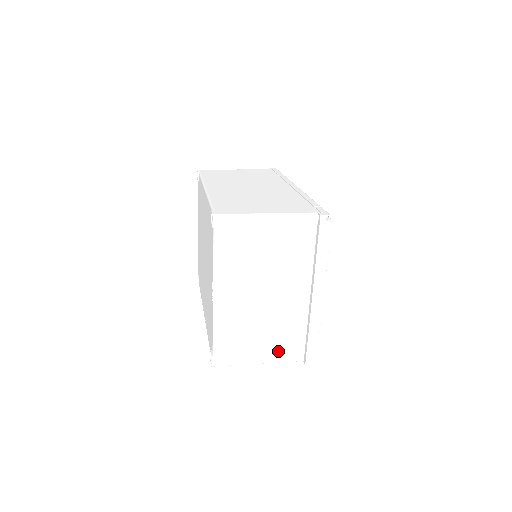
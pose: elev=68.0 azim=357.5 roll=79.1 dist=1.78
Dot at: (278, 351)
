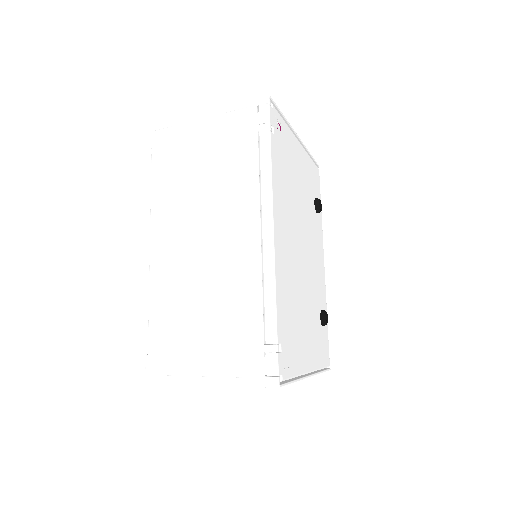
Dot at: occluded
